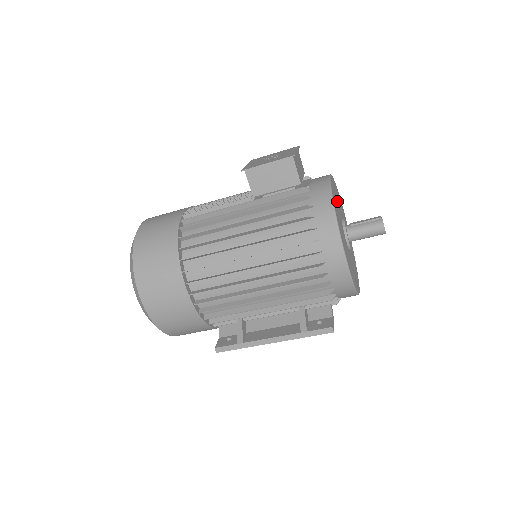
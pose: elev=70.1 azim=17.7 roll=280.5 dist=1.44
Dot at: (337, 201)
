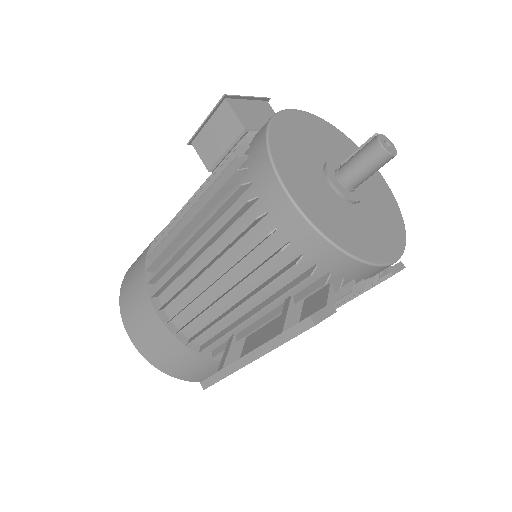
Dot at: (317, 140)
